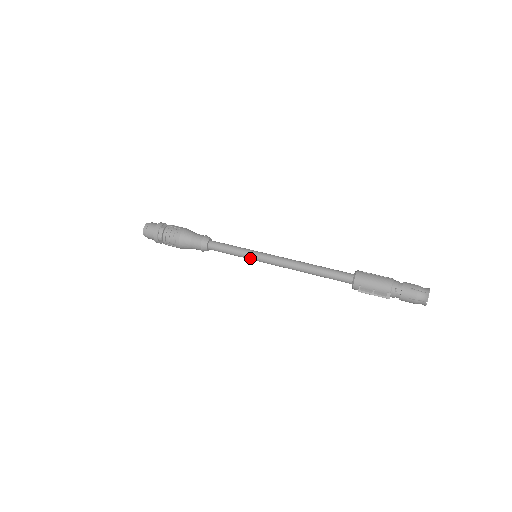
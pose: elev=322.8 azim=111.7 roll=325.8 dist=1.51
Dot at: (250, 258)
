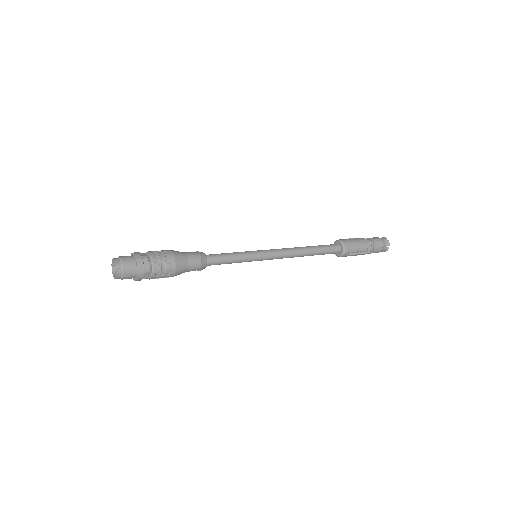
Dot at: (254, 259)
